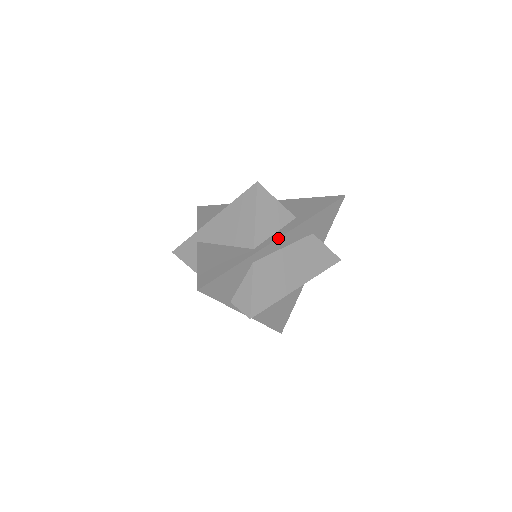
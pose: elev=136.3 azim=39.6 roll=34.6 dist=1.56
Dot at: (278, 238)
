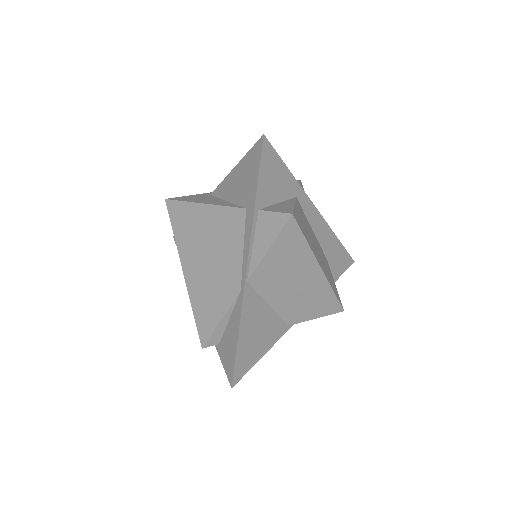
Dot at: (317, 209)
